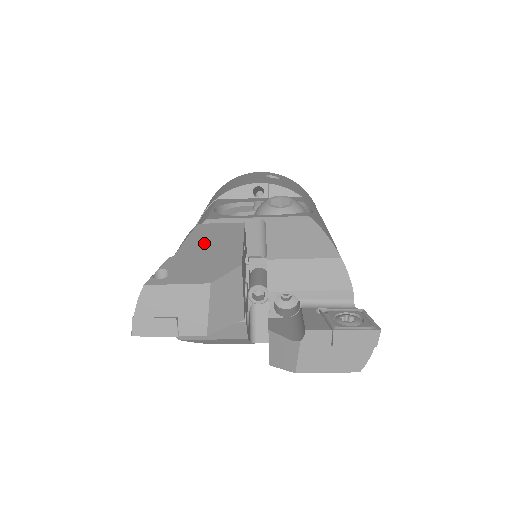
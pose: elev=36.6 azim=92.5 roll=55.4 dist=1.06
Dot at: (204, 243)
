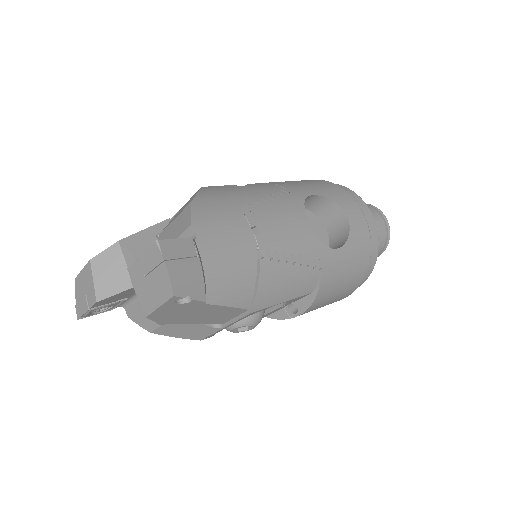
Dot at: occluded
